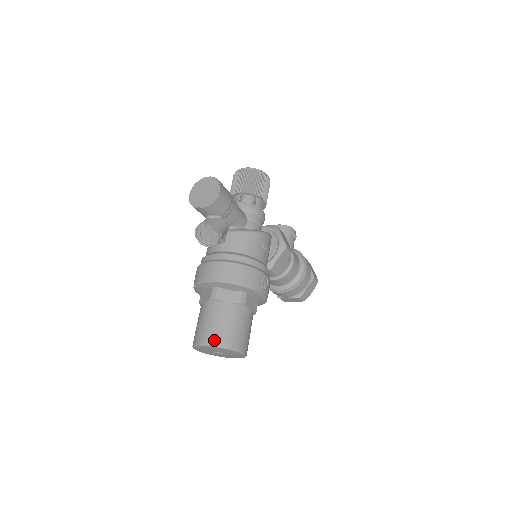
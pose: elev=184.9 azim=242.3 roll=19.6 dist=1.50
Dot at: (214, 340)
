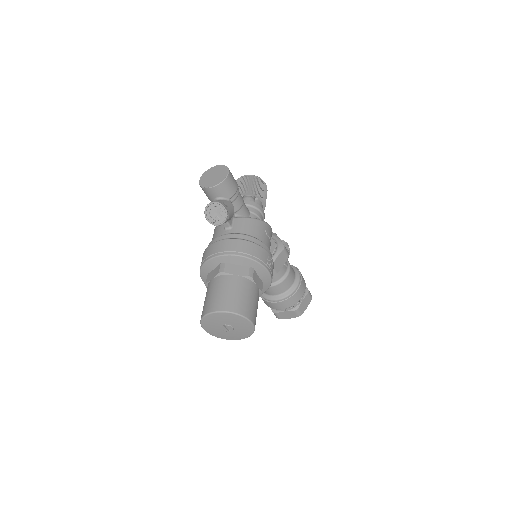
Dot at: (224, 306)
